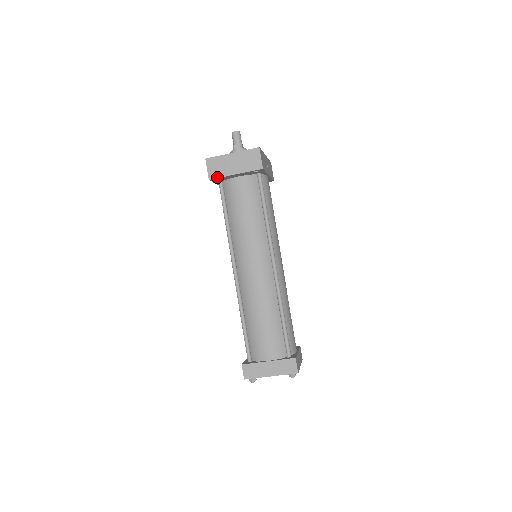
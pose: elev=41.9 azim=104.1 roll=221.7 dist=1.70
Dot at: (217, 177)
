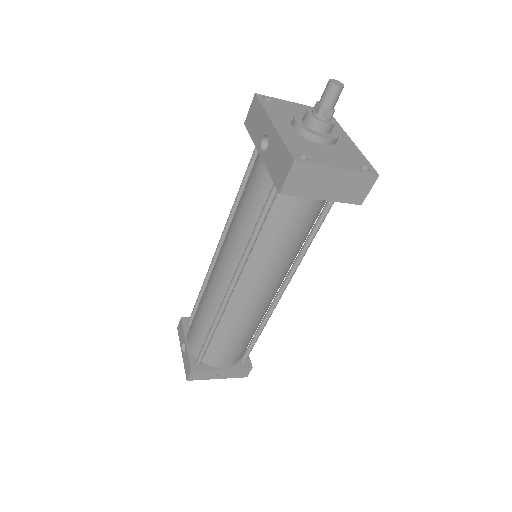
Dot at: (294, 194)
